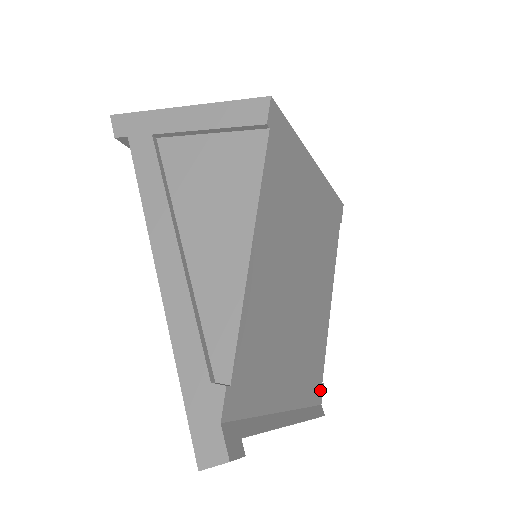
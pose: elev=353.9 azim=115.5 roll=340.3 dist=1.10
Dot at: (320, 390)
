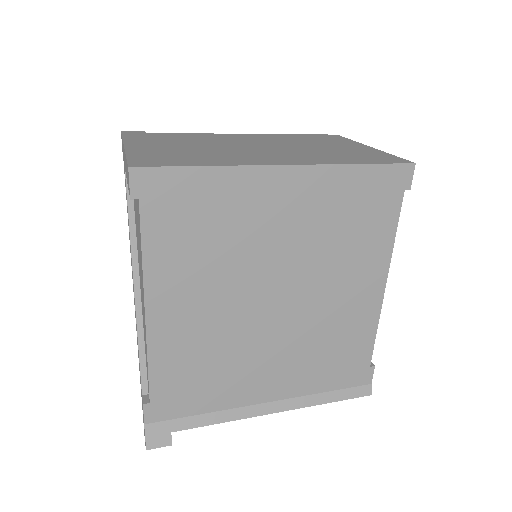
Dot at: (365, 373)
